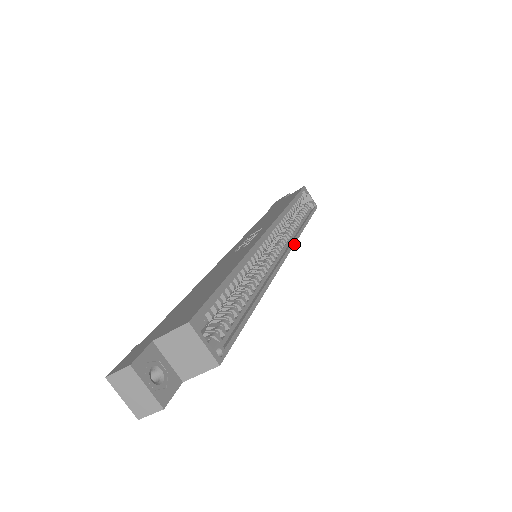
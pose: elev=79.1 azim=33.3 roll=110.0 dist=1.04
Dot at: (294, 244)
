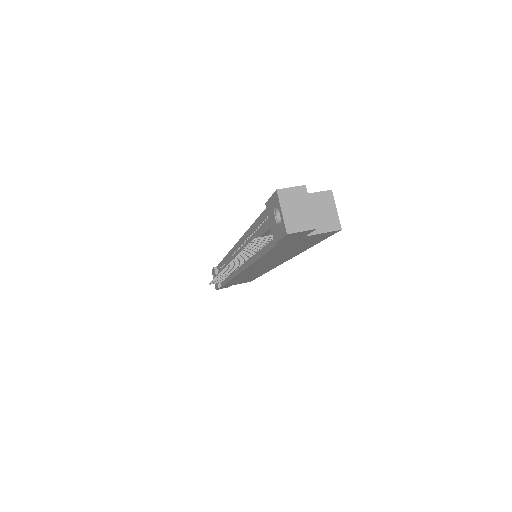
Dot at: occluded
